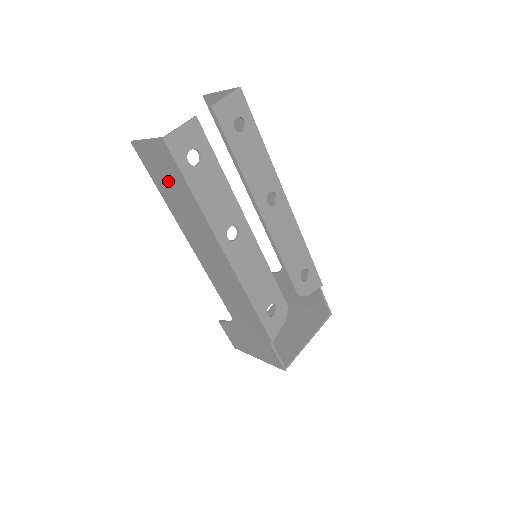
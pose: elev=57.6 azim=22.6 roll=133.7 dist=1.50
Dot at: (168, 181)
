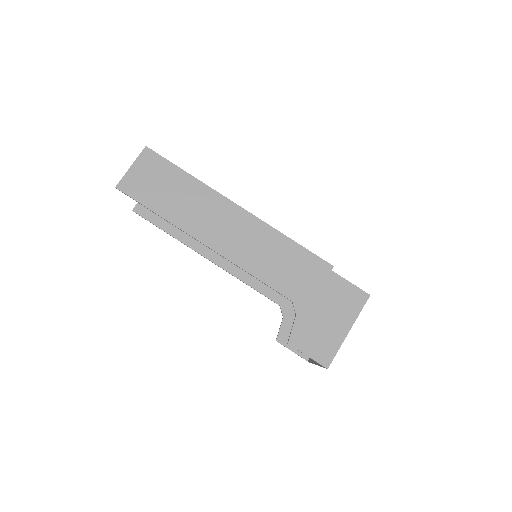
Dot at: (162, 187)
